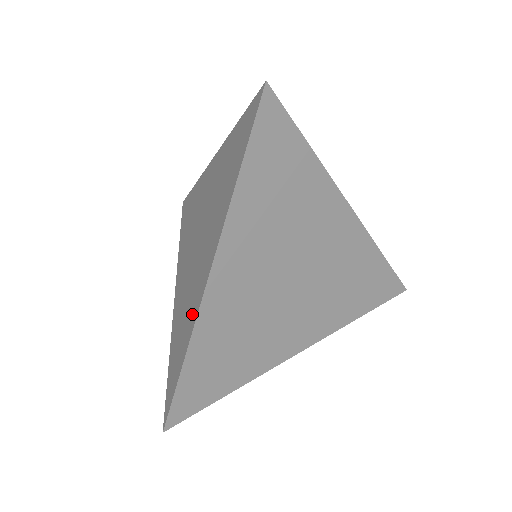
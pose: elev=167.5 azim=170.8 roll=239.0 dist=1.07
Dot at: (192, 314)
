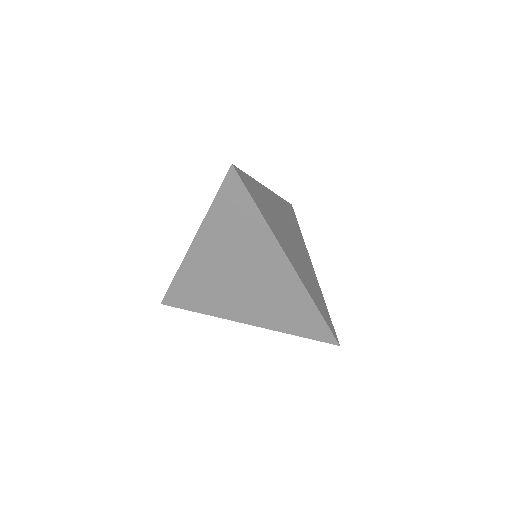
Dot at: (294, 290)
